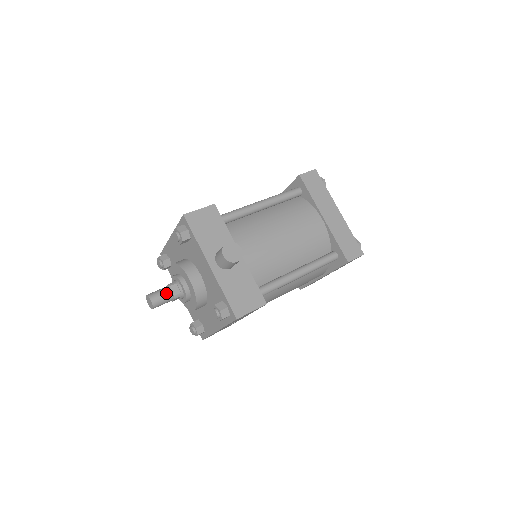
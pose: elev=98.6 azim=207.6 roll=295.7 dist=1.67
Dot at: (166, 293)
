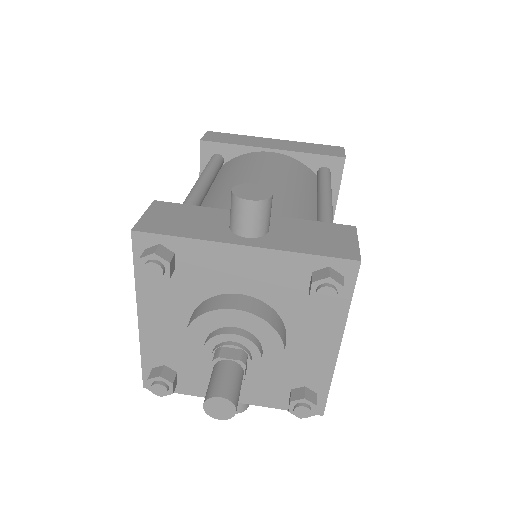
Dot at: (226, 369)
